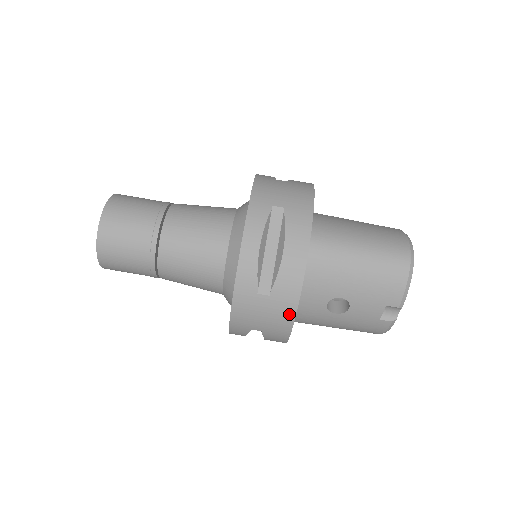
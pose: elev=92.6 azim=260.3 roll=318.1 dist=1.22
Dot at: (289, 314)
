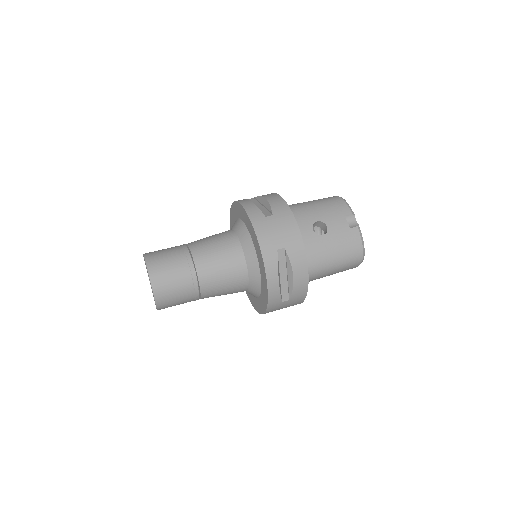
Dot at: (292, 221)
